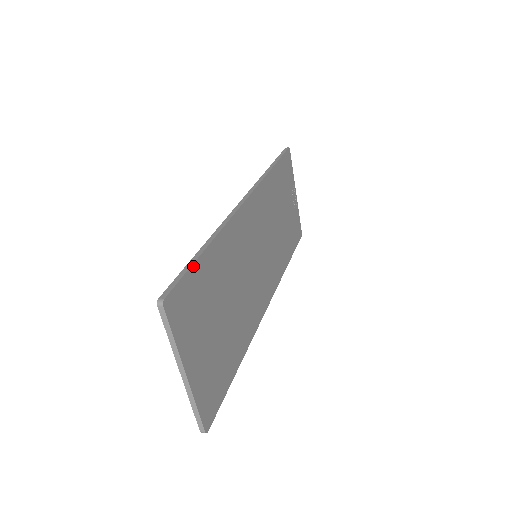
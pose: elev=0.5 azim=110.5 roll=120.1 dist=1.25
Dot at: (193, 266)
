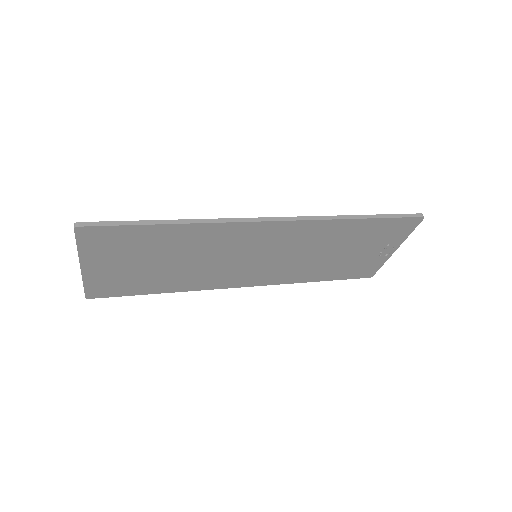
Dot at: (135, 226)
